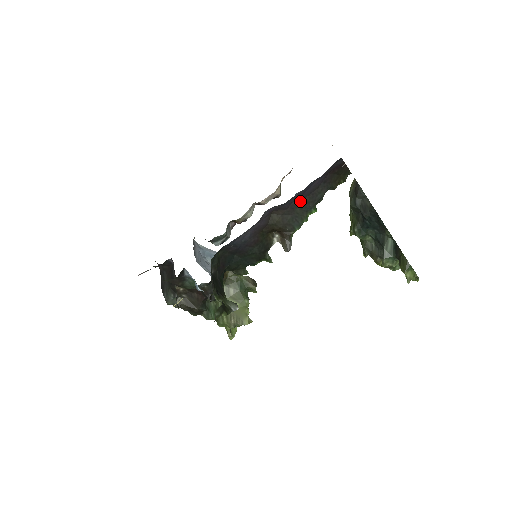
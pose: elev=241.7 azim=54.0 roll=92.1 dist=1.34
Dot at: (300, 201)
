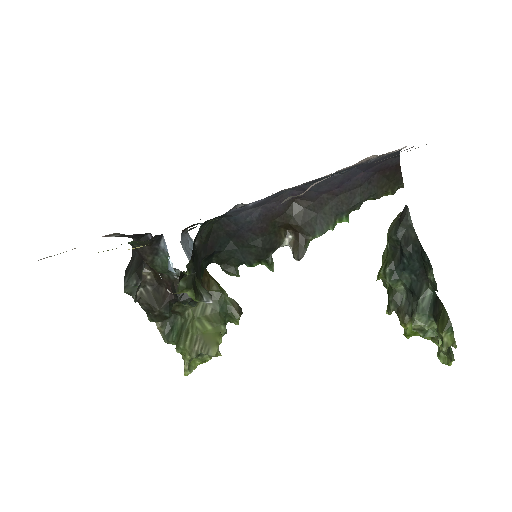
Dot at: (333, 196)
